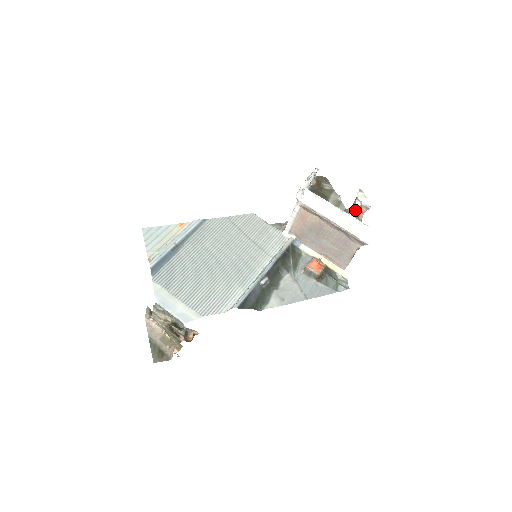
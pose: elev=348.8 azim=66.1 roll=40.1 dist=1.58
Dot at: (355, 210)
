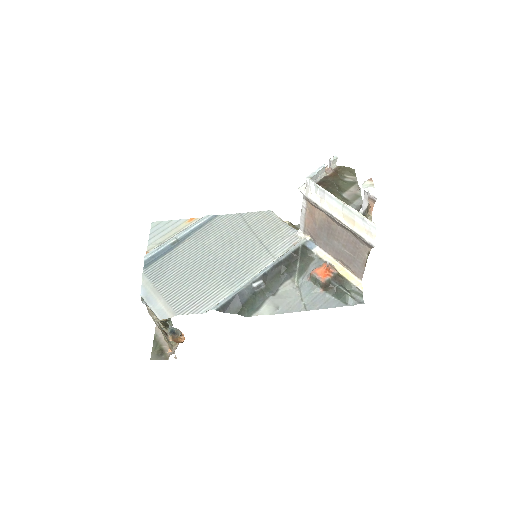
Dot at: (365, 204)
